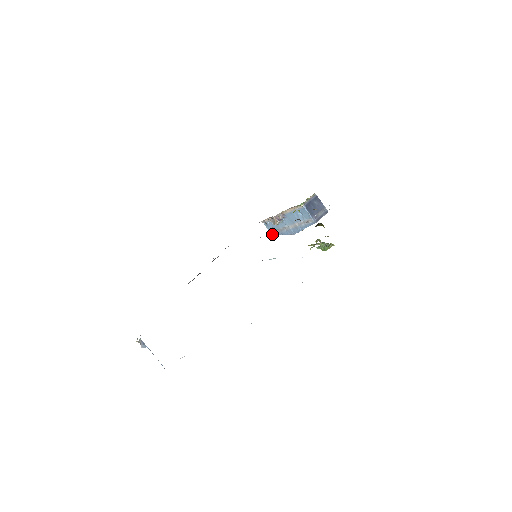
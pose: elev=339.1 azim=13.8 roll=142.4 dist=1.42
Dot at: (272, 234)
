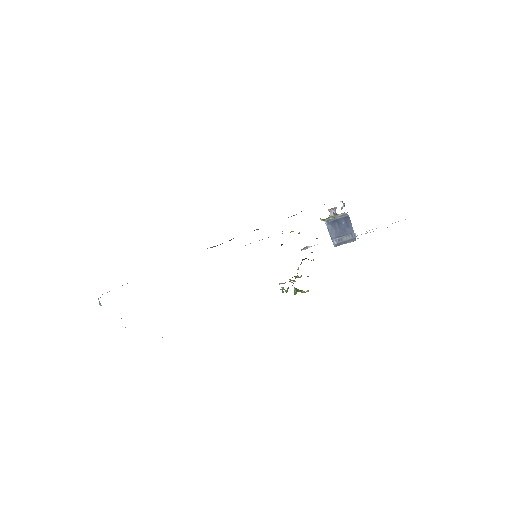
Dot at: occluded
